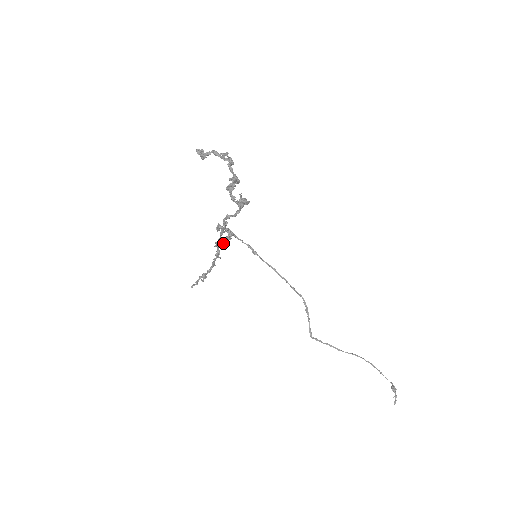
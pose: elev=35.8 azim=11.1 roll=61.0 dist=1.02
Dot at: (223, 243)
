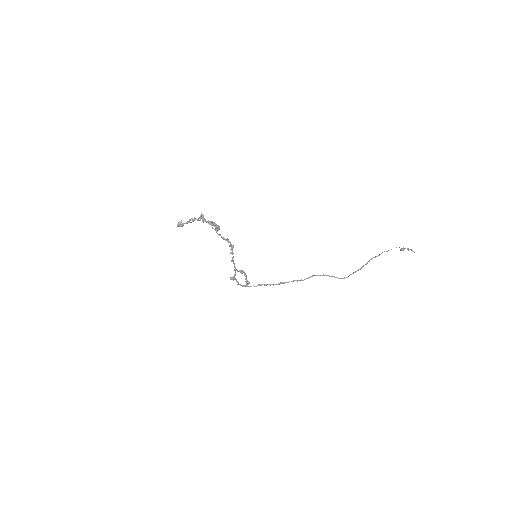
Dot at: (230, 246)
